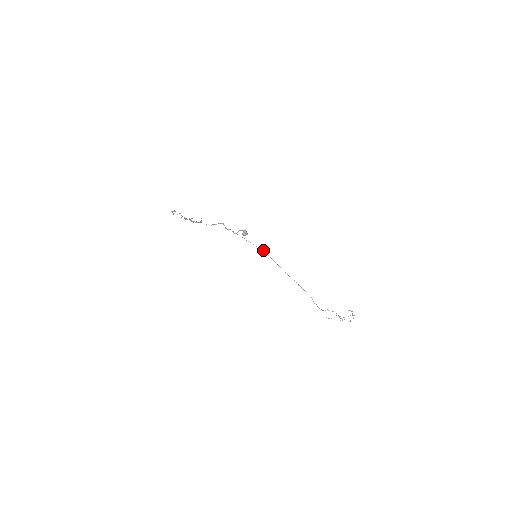
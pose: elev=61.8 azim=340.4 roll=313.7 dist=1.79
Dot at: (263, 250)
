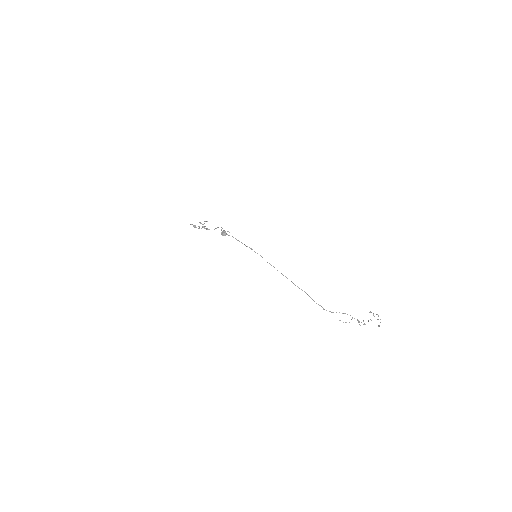
Dot at: (252, 249)
